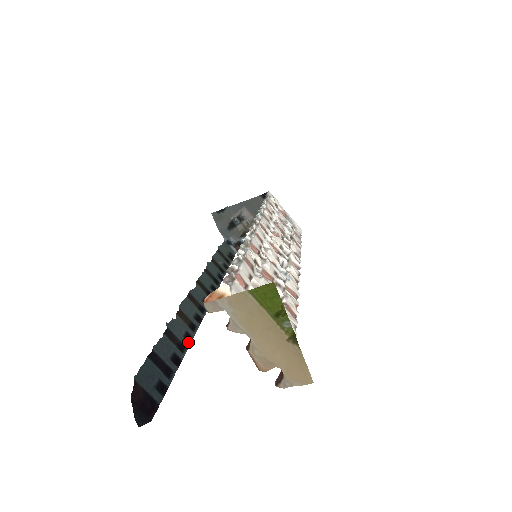
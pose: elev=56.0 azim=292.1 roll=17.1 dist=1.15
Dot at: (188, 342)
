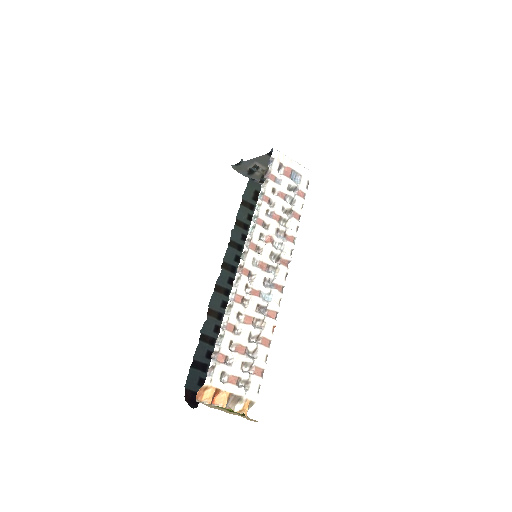
Dot at: (217, 334)
